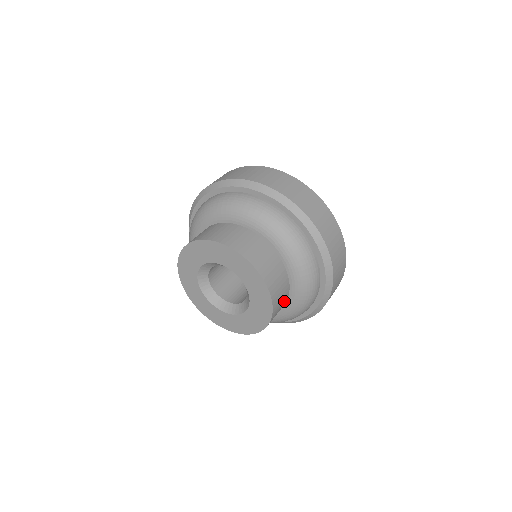
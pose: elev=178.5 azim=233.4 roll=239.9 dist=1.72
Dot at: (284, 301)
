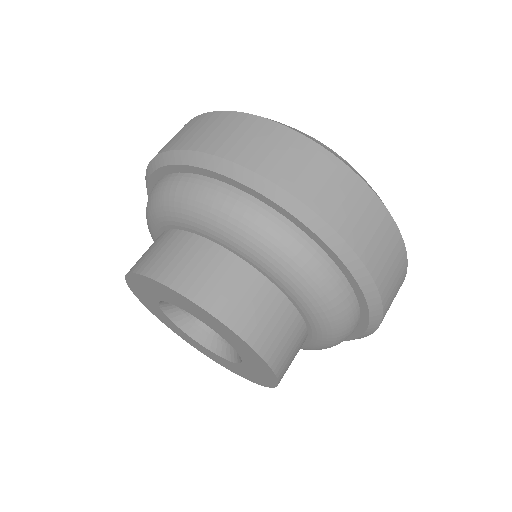
Dot at: occluded
